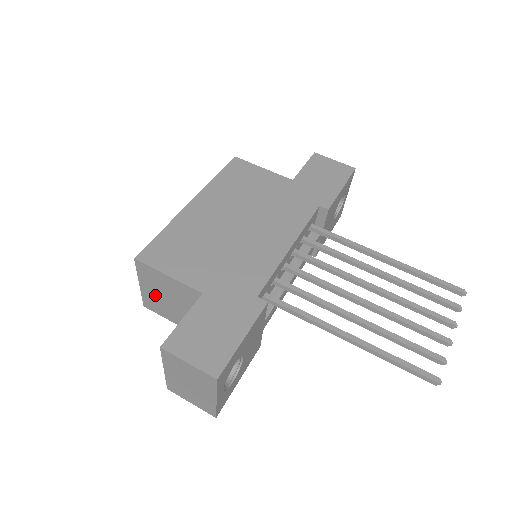
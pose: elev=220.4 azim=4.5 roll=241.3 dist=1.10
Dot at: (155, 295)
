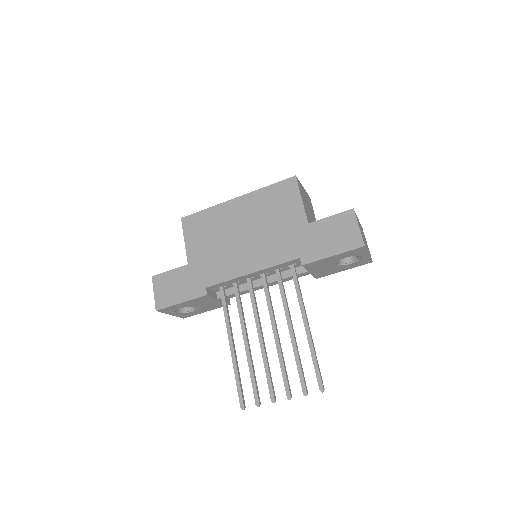
Dot at: occluded
